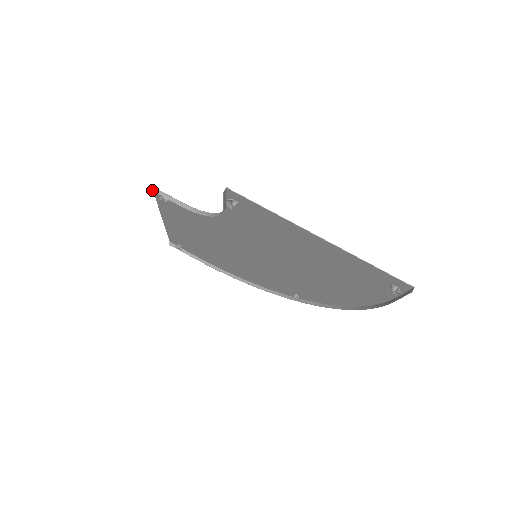
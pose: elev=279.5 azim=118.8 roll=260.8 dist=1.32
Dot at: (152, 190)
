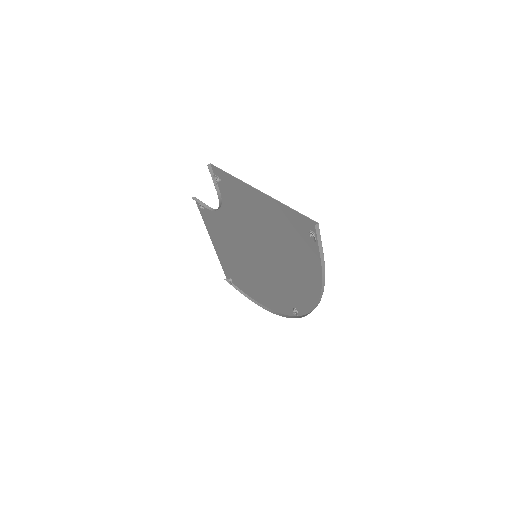
Dot at: (193, 198)
